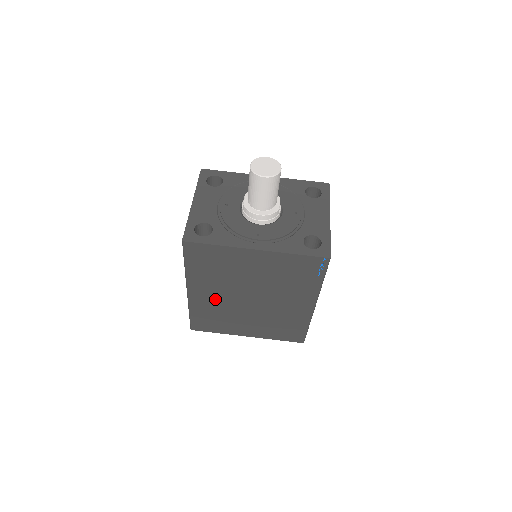
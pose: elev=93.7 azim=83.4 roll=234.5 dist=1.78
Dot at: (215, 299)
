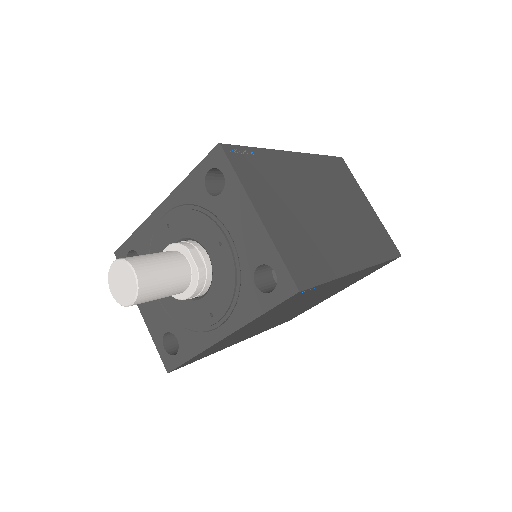
Dot at: occluded
